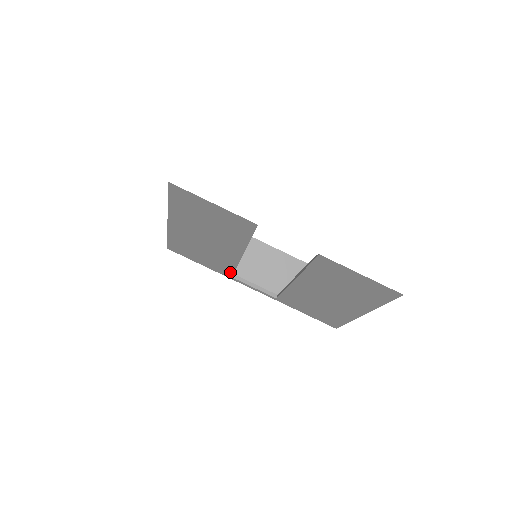
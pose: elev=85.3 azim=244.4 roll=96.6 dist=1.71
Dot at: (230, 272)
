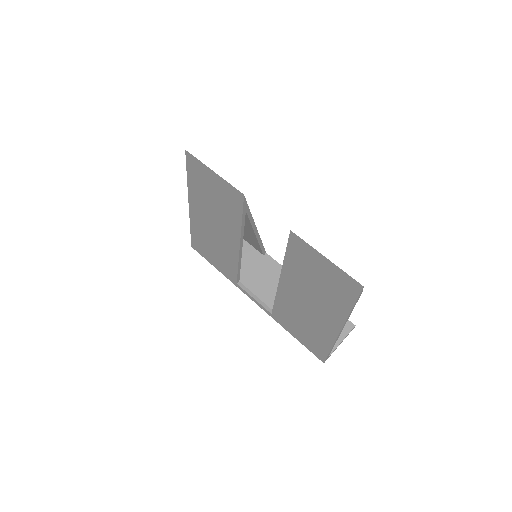
Dot at: (235, 275)
